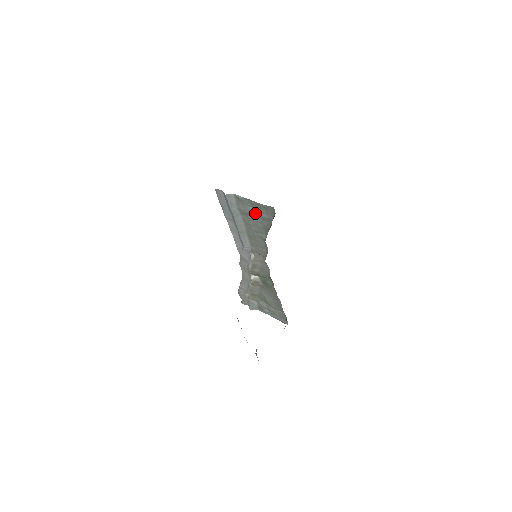
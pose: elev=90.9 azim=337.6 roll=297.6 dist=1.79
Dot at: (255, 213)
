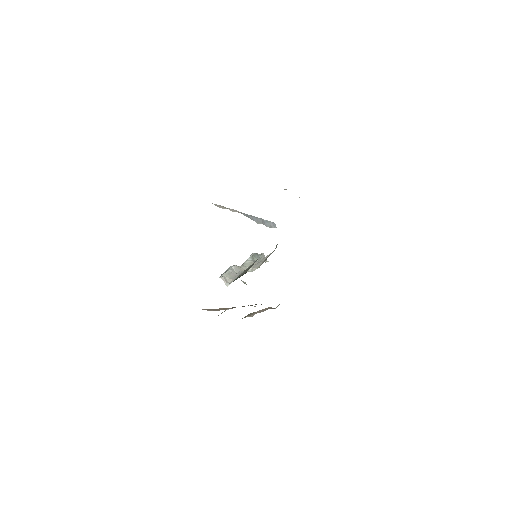
Dot at: occluded
